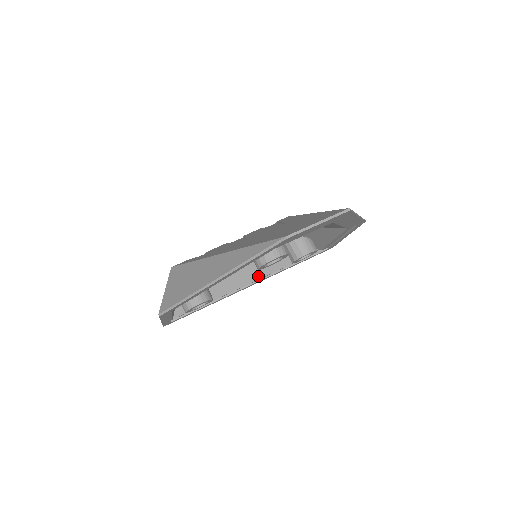
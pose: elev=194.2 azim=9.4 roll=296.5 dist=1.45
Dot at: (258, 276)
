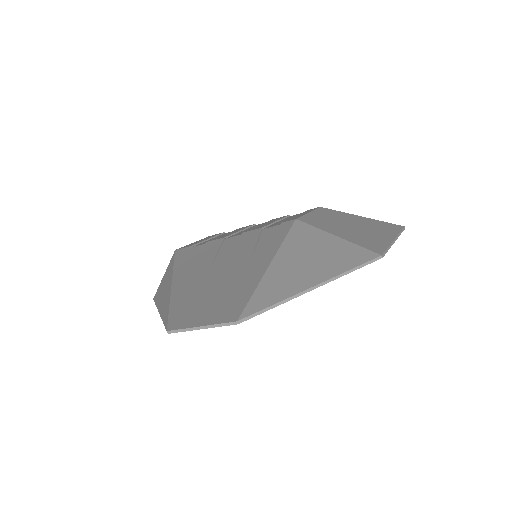
Dot at: occluded
